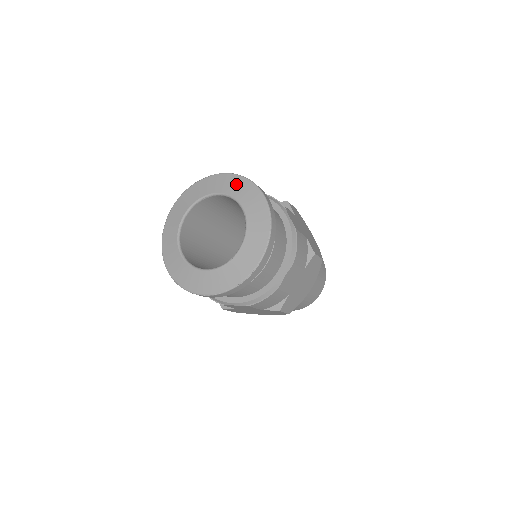
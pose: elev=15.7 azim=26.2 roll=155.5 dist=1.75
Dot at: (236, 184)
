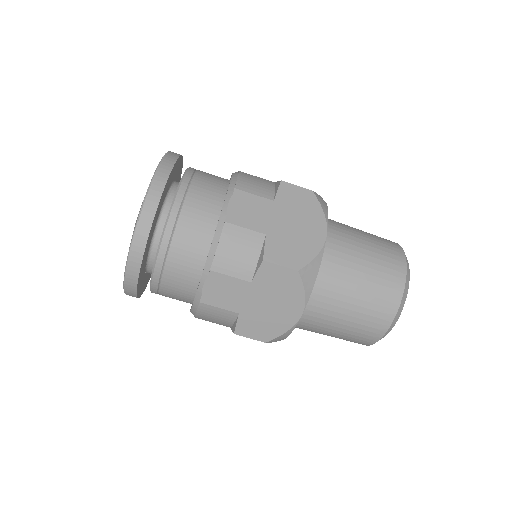
Dot at: occluded
